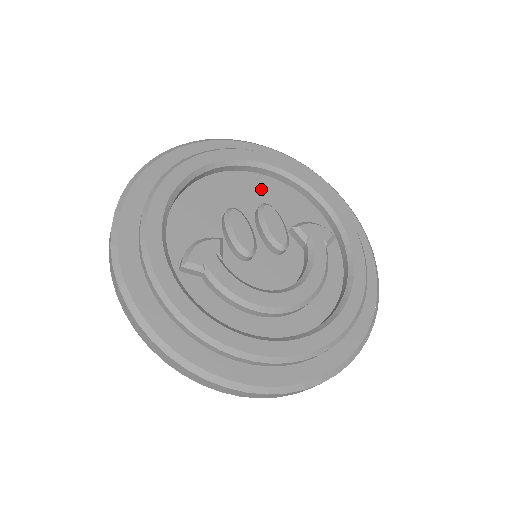
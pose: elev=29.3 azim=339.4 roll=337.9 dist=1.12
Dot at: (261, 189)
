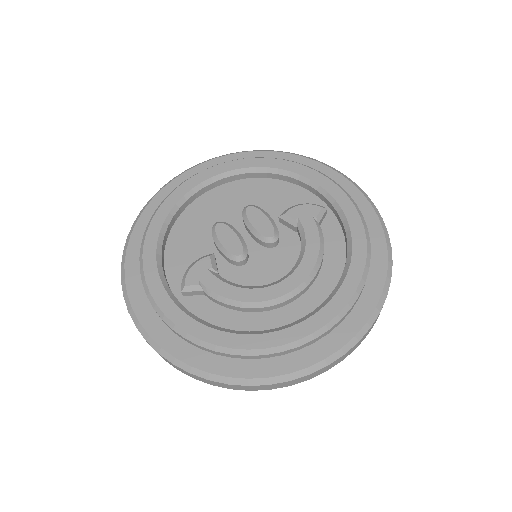
Dot at: (244, 193)
